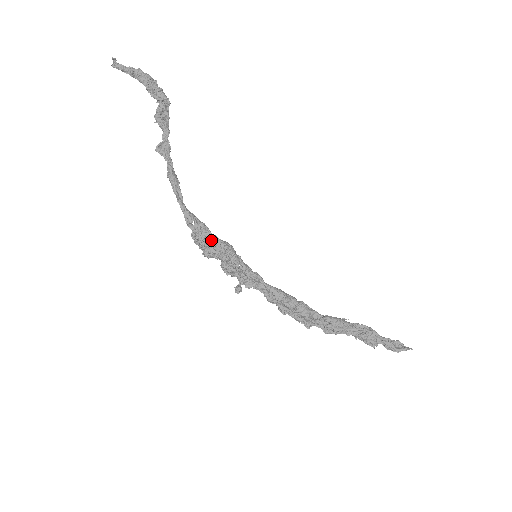
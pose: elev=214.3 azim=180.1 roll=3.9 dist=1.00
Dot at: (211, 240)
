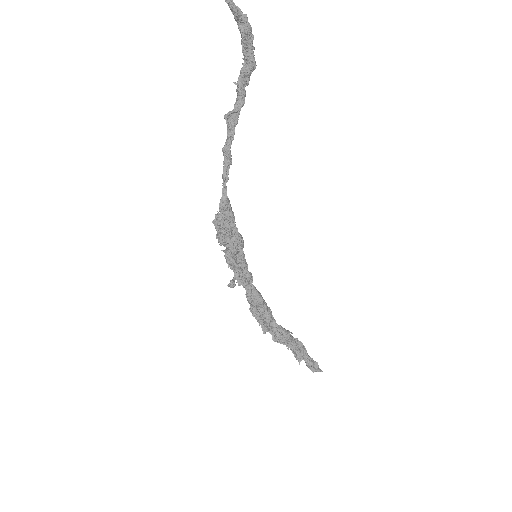
Dot at: (231, 230)
